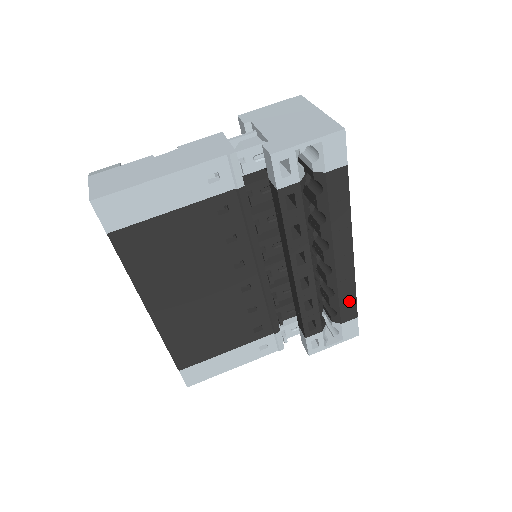
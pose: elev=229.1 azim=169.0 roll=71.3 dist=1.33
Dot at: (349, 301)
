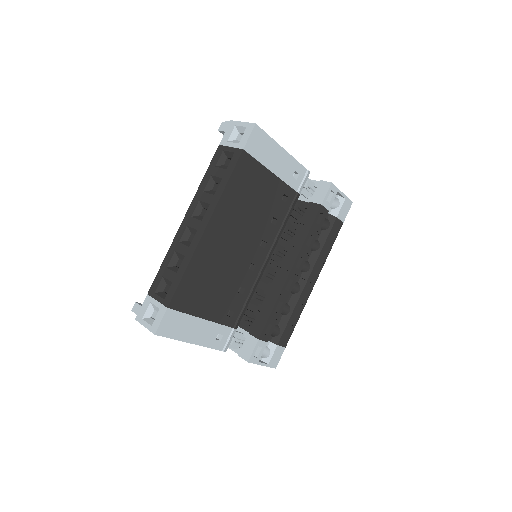
Dot at: (291, 326)
